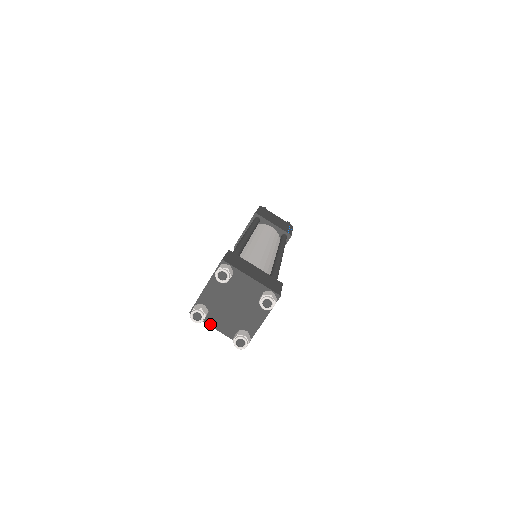
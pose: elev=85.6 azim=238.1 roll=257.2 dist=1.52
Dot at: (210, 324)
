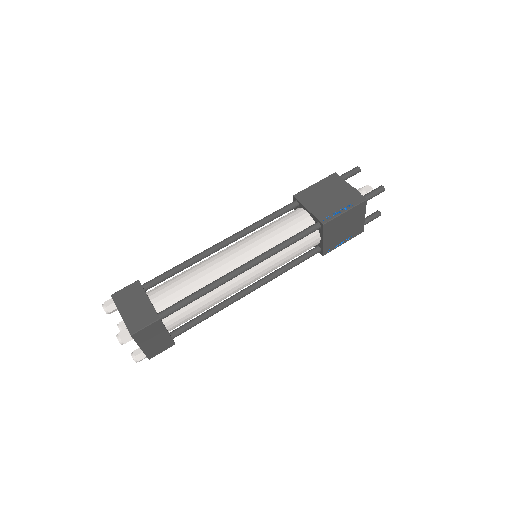
Dot at: occluded
